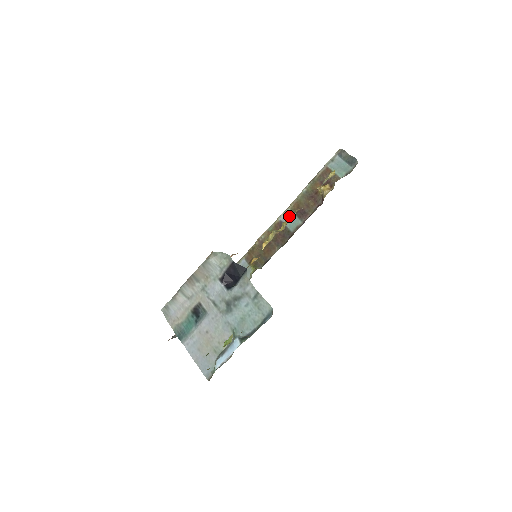
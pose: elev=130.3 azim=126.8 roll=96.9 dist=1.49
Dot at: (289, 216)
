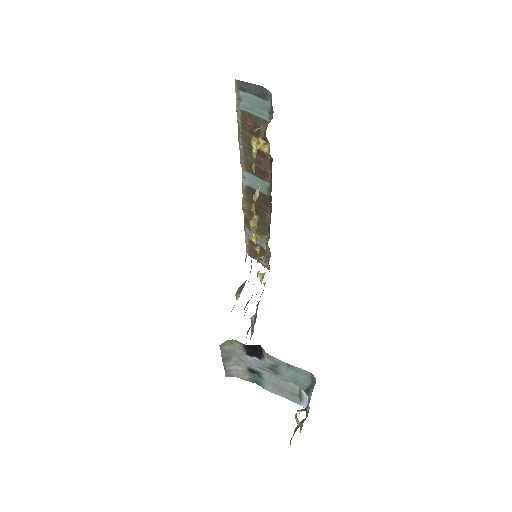
Dot at: (251, 179)
